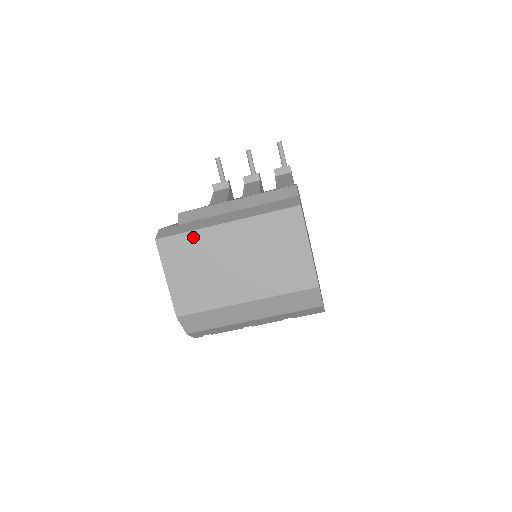
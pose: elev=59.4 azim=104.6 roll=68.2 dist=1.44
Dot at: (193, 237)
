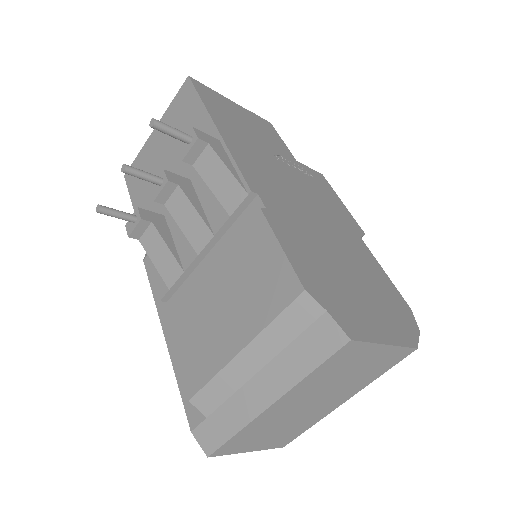
Dot at: (245, 432)
